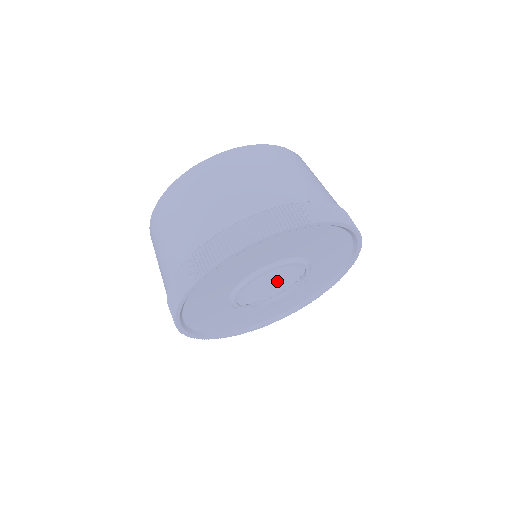
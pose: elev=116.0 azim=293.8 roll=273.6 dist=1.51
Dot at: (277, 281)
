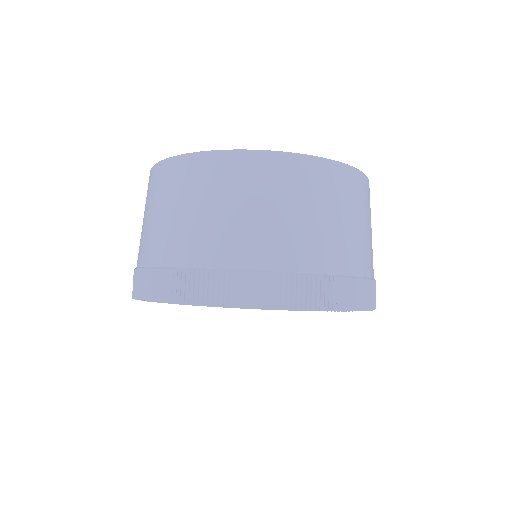
Dot at: occluded
